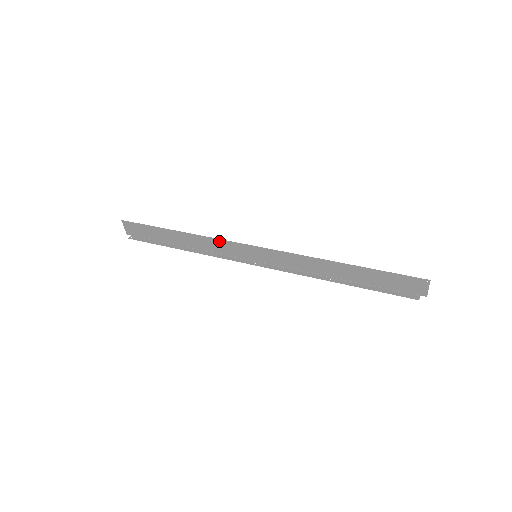
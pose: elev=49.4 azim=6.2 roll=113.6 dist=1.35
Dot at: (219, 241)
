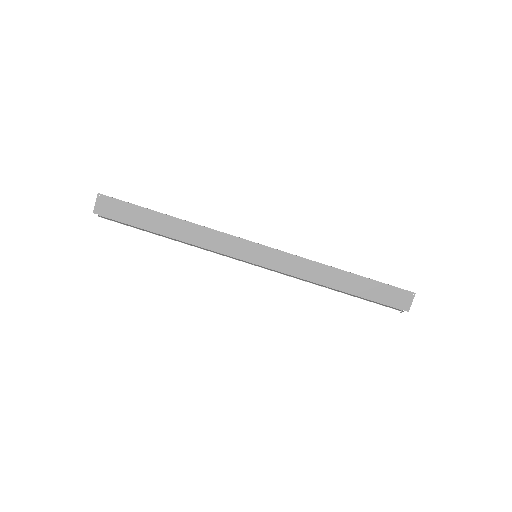
Dot at: (220, 234)
